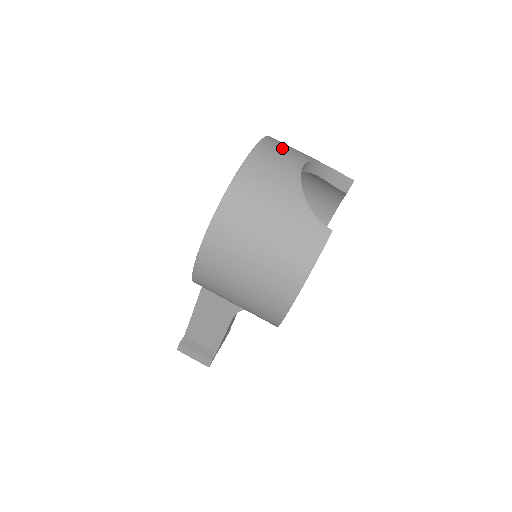
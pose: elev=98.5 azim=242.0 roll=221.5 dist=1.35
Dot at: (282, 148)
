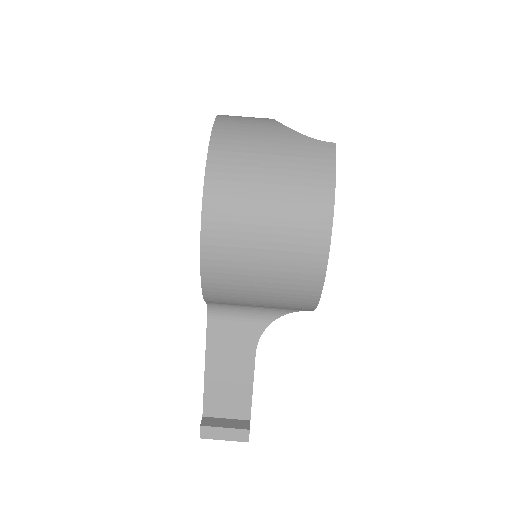
Dot at: occluded
